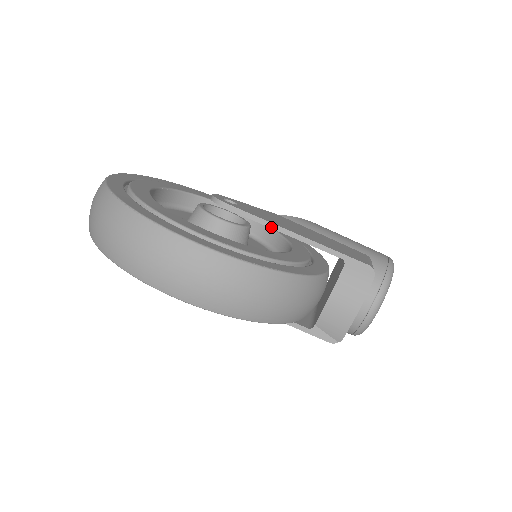
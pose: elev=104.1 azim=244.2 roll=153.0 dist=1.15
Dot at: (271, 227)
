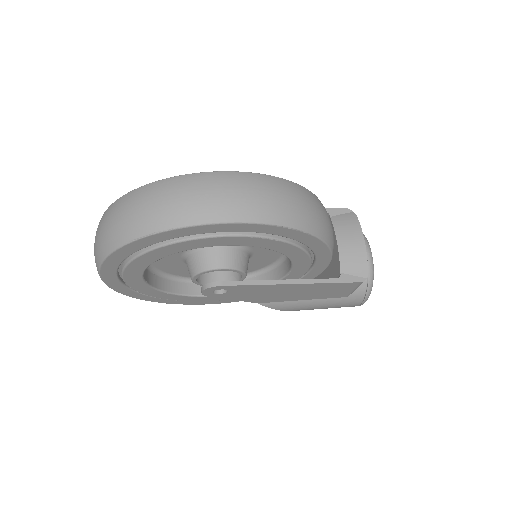
Dot at: occluded
